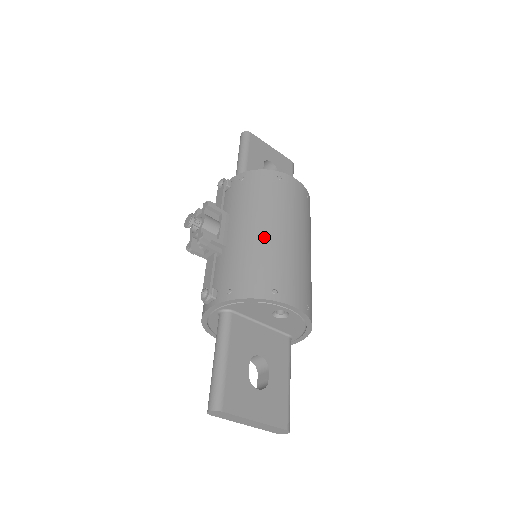
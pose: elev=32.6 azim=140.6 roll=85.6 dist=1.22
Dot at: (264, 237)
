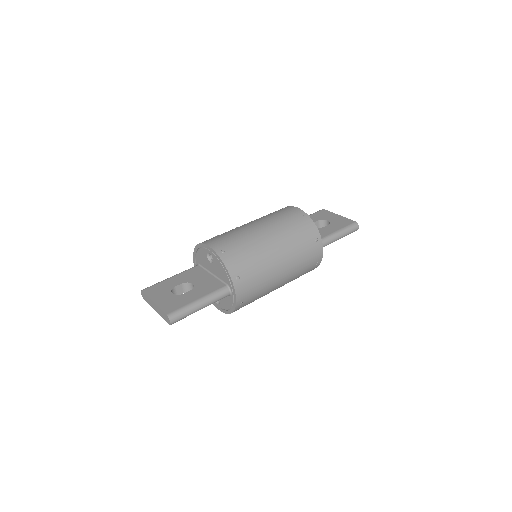
Dot at: occluded
